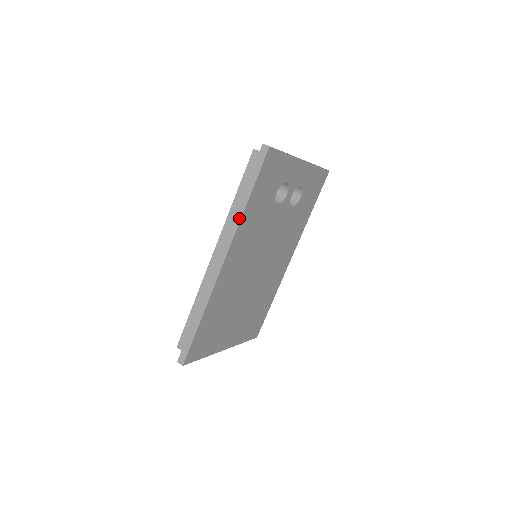
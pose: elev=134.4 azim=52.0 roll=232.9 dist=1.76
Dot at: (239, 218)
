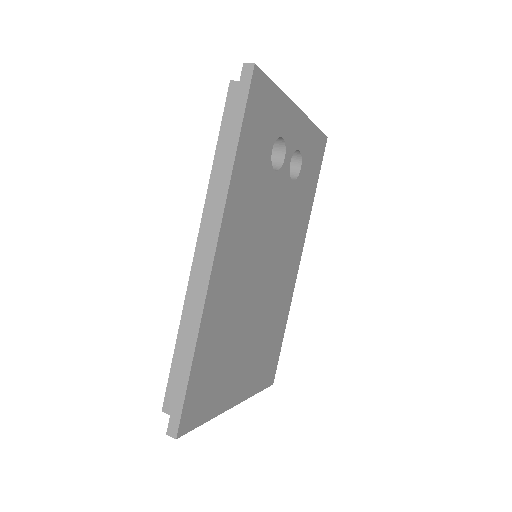
Dot at: (227, 180)
